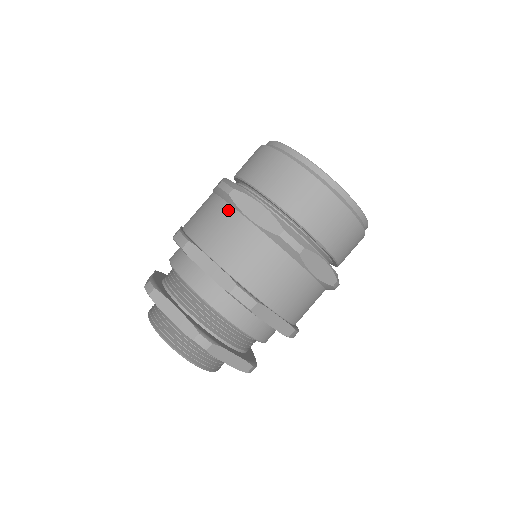
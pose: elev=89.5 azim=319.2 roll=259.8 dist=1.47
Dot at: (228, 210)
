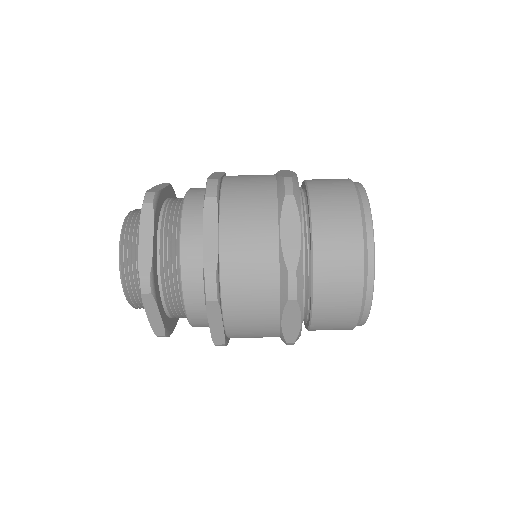
Dot at: (272, 206)
